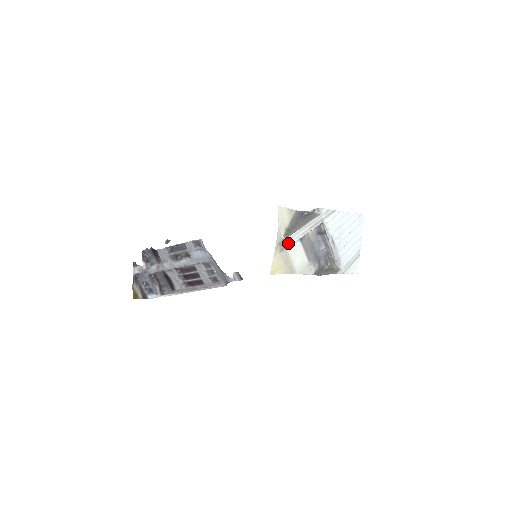
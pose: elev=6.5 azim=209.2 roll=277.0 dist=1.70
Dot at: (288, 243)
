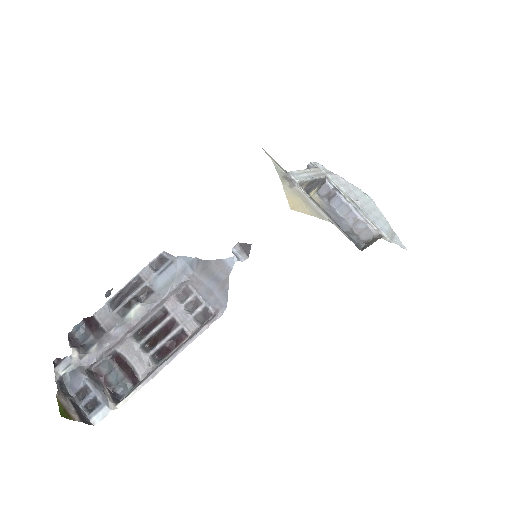
Dot at: (295, 178)
